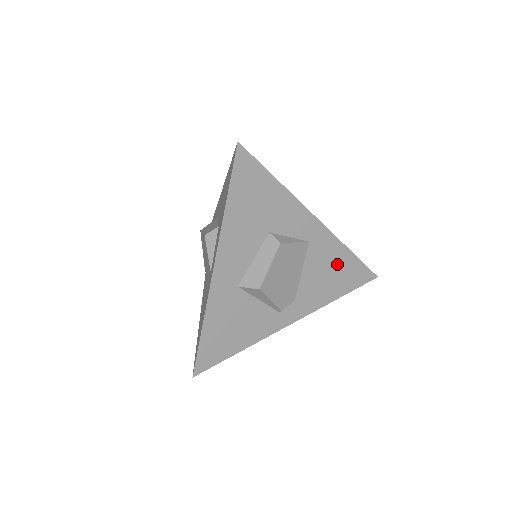
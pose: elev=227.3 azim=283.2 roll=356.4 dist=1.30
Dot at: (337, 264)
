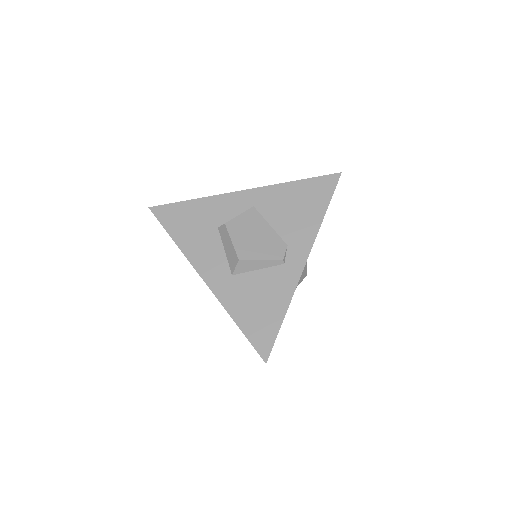
Dot at: (293, 197)
